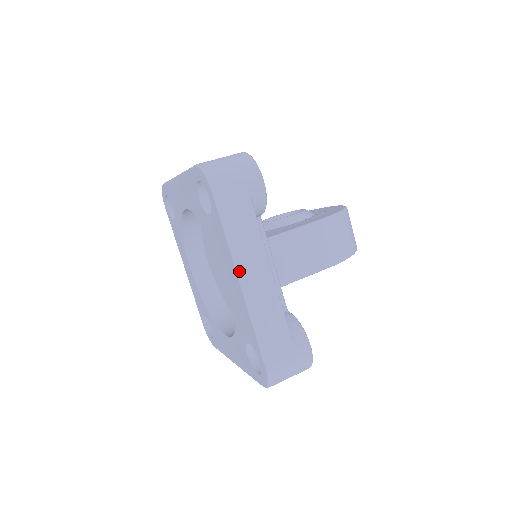
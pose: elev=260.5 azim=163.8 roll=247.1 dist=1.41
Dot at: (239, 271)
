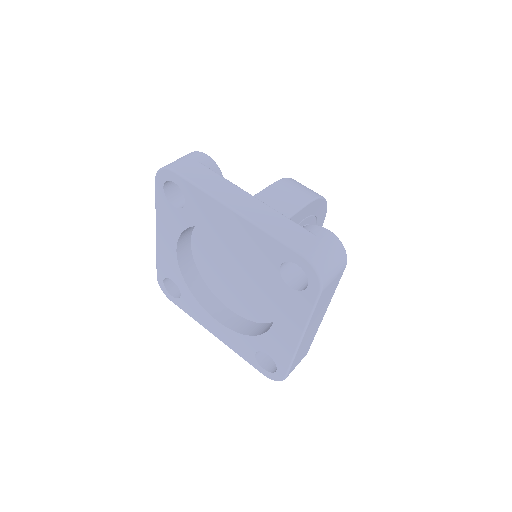
Dot at: (226, 203)
